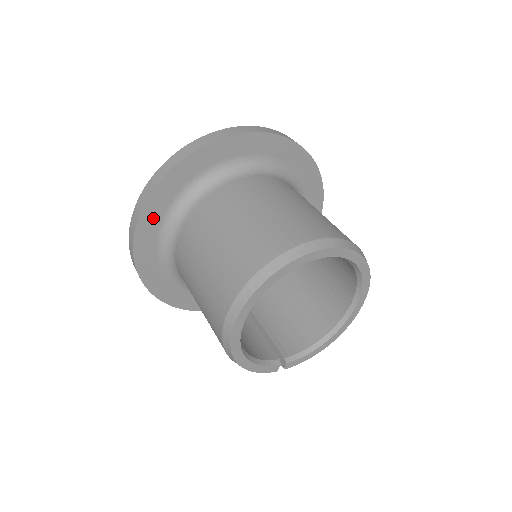
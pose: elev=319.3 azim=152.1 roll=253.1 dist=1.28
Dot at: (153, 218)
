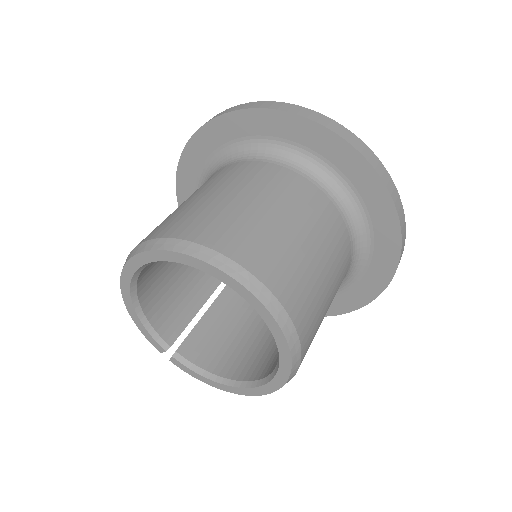
Dot at: (210, 141)
